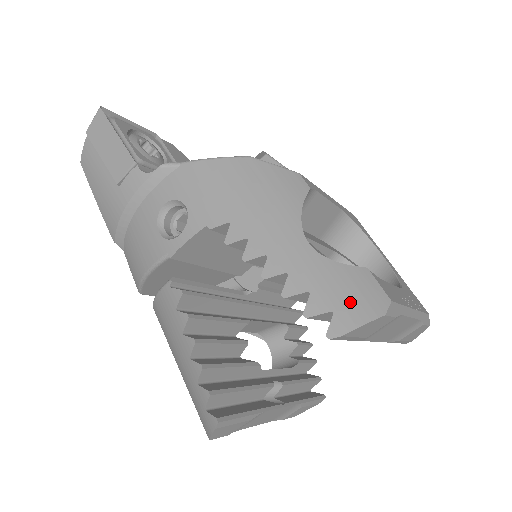
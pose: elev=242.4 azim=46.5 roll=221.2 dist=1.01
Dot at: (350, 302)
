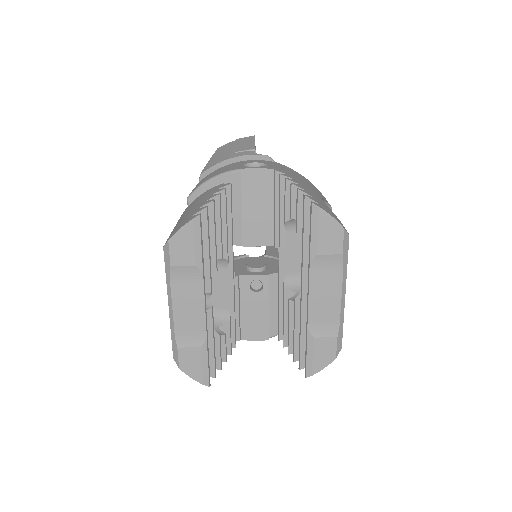
Dot at: (330, 212)
